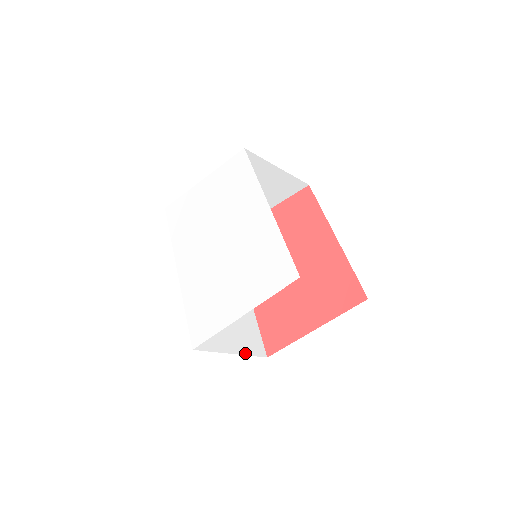
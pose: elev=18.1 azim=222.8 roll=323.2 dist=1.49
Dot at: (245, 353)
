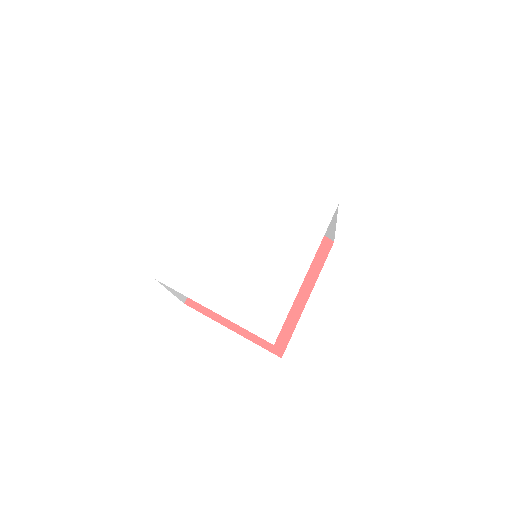
Dot at: (177, 295)
